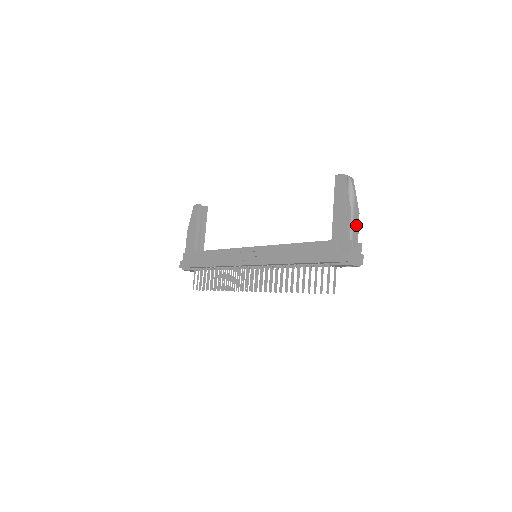
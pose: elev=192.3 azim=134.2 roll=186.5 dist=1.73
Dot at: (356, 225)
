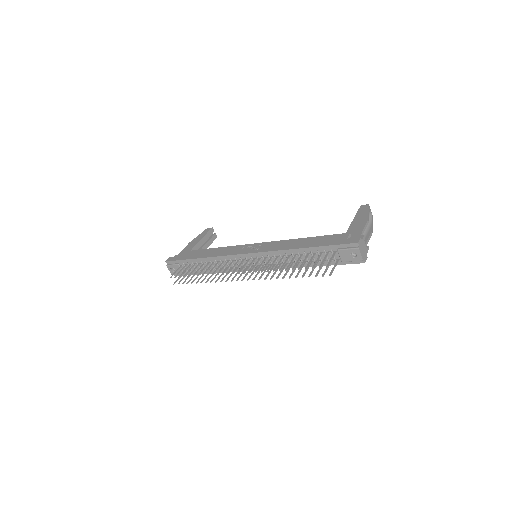
Dot at: (368, 237)
